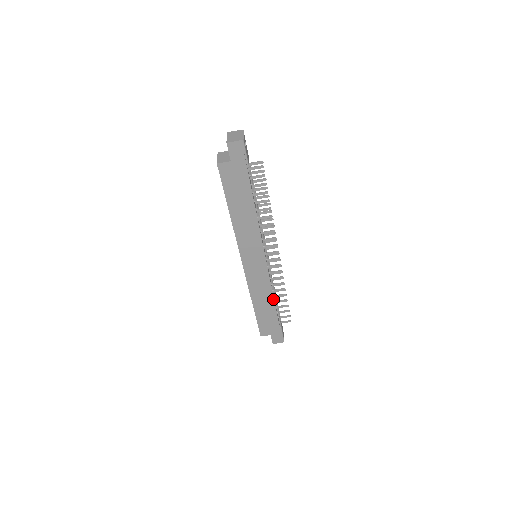
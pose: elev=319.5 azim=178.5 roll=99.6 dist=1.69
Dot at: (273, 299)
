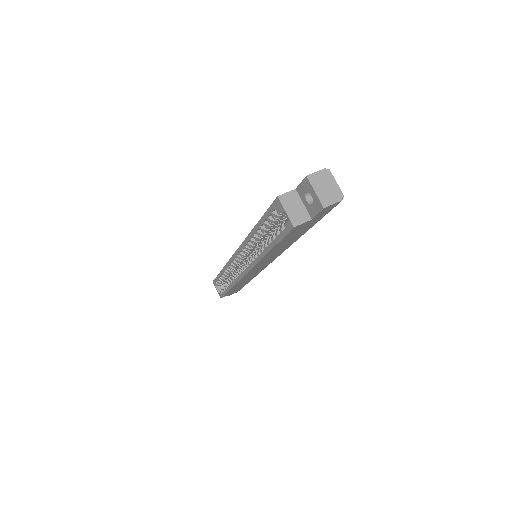
Dot at: occluded
